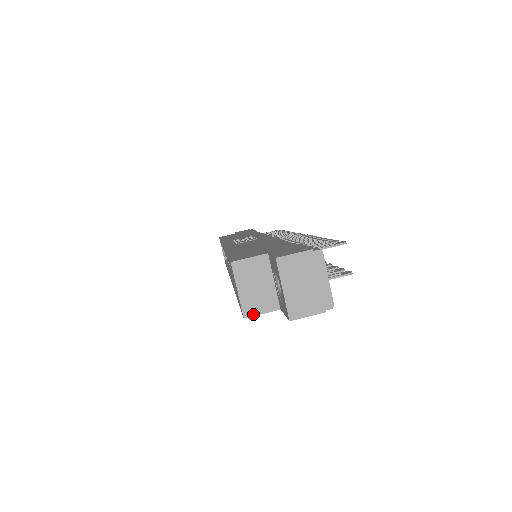
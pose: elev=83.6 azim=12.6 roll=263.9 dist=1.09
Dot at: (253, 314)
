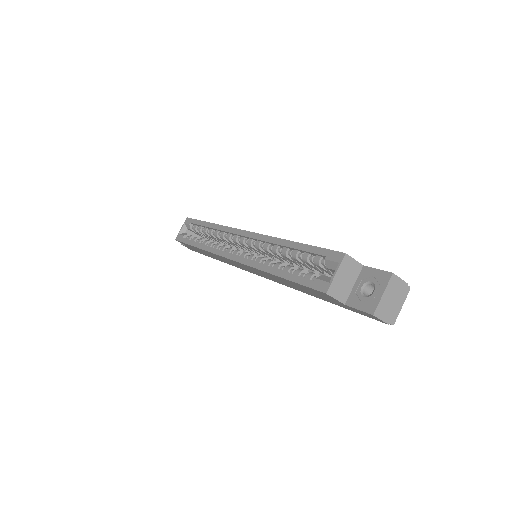
Dot at: (332, 295)
